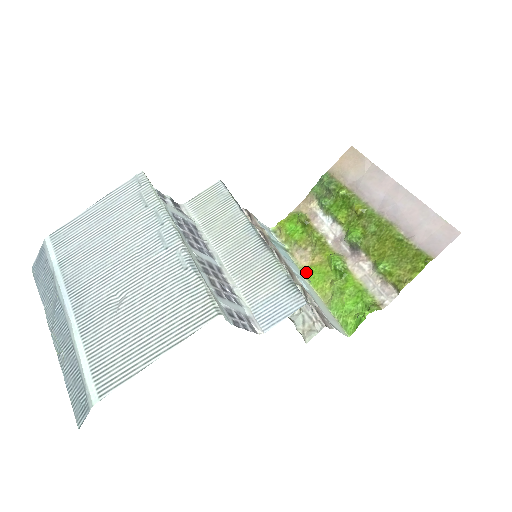
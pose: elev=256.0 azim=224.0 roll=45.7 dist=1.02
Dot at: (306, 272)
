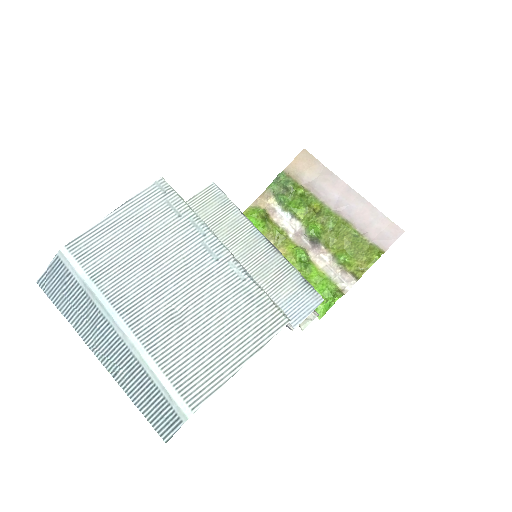
Dot at: occluded
